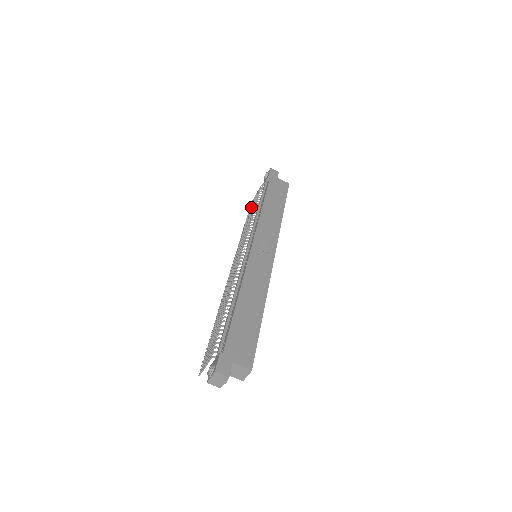
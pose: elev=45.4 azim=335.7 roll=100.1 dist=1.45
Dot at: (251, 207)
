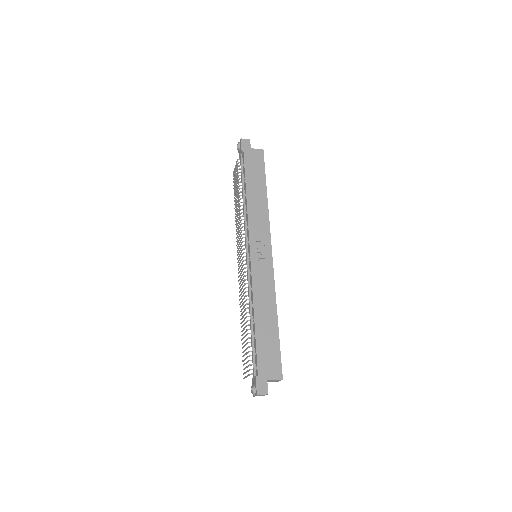
Dot at: (235, 184)
